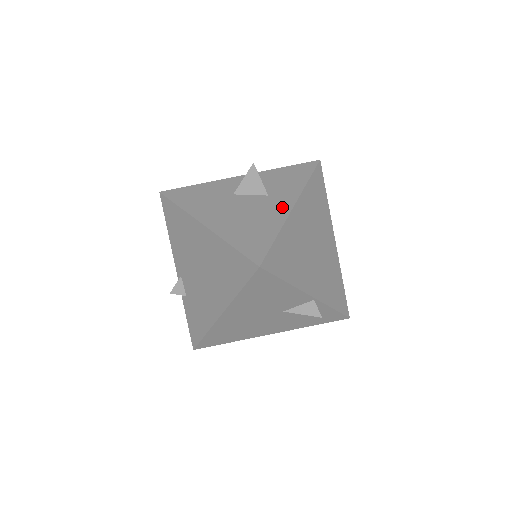
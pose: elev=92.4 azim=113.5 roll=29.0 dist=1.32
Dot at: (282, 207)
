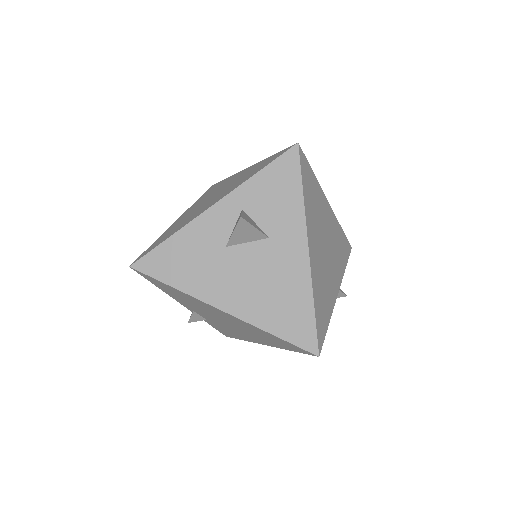
Dot at: (296, 256)
